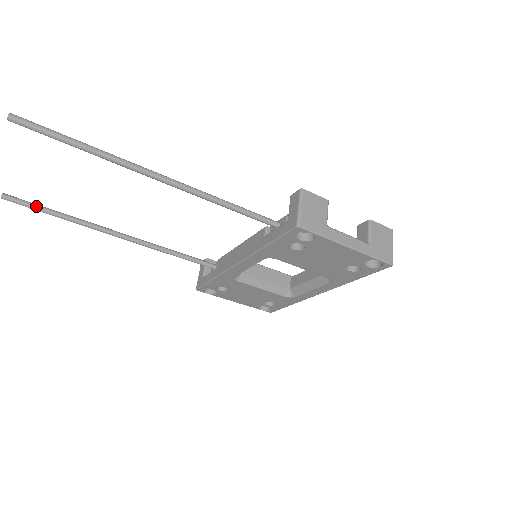
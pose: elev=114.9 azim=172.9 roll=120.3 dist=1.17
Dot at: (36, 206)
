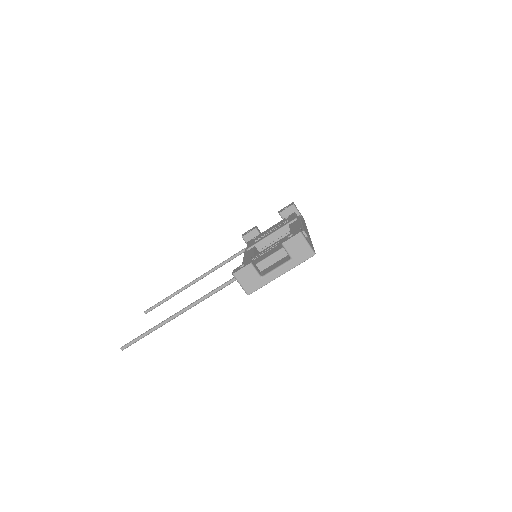
Dot at: (158, 305)
